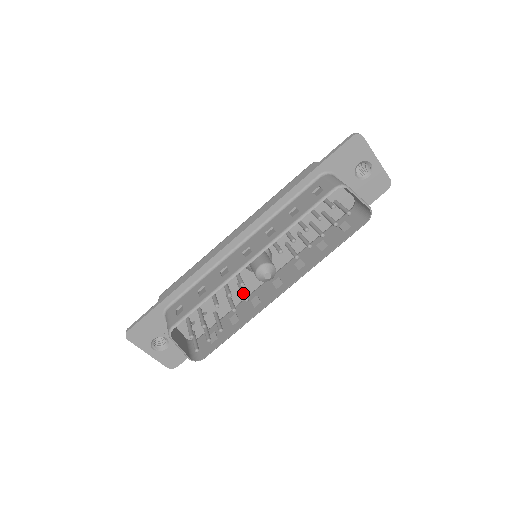
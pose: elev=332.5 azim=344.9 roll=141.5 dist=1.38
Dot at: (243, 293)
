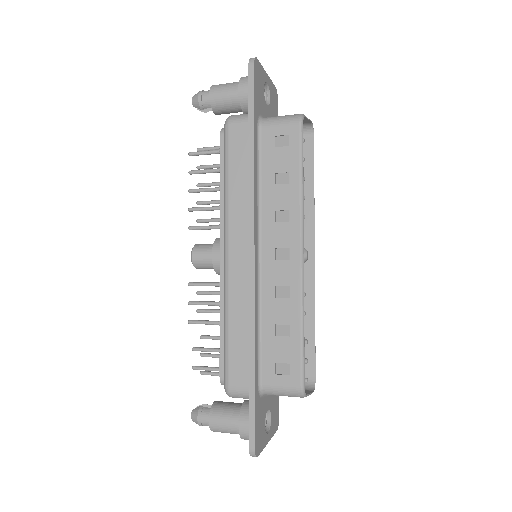
Dot at: occluded
